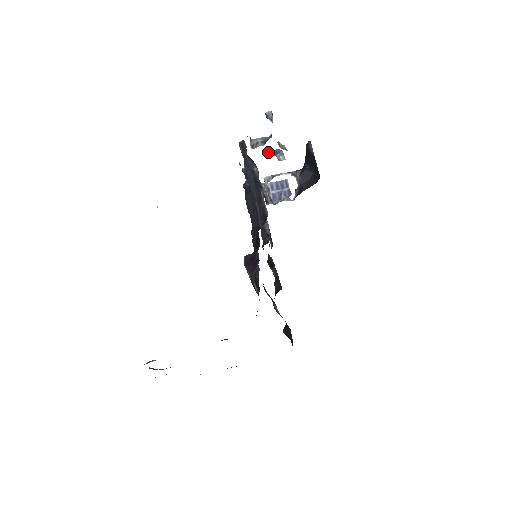
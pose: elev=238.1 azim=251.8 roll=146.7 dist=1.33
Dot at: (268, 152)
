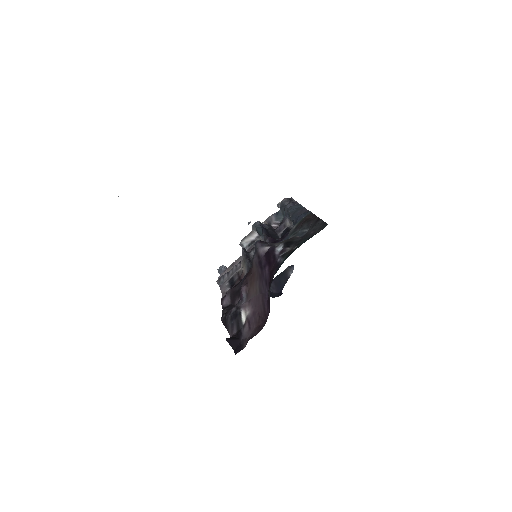
Dot at: occluded
